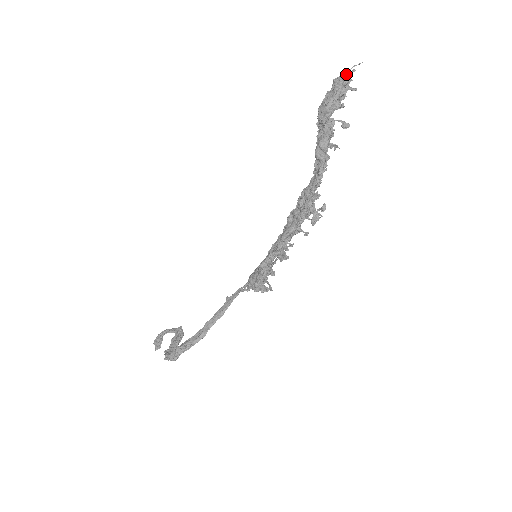
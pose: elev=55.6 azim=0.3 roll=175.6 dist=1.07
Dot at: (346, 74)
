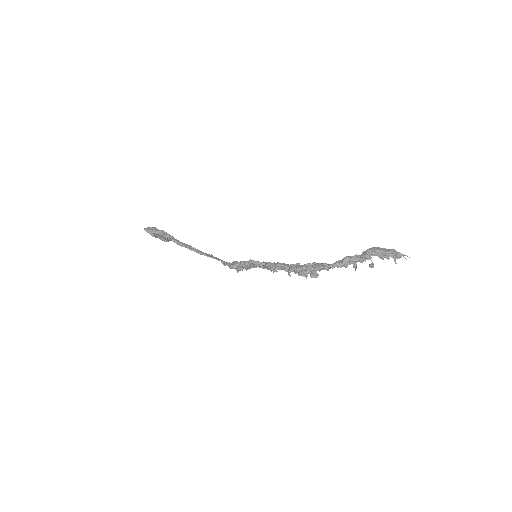
Dot at: occluded
